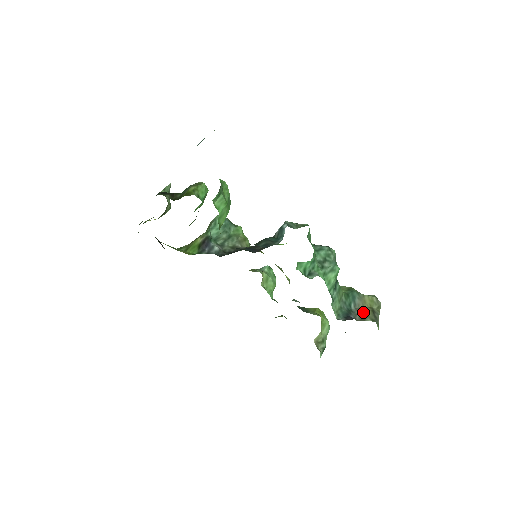
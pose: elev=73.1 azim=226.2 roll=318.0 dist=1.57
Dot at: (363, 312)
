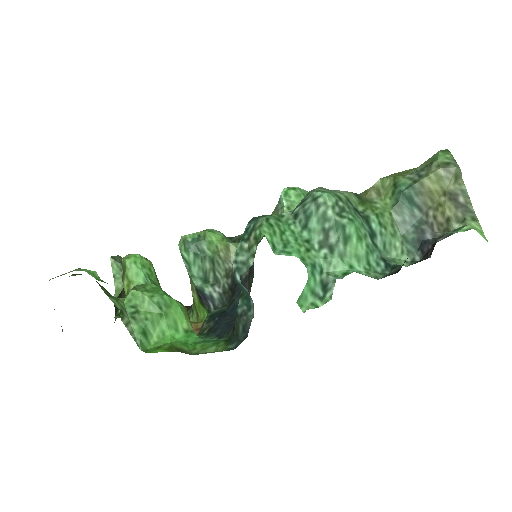
Dot at: (438, 214)
